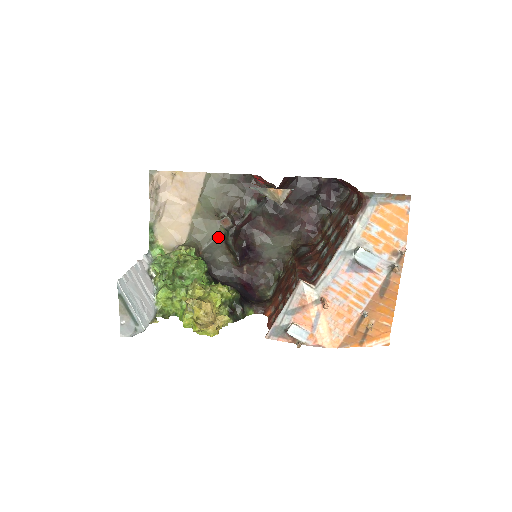
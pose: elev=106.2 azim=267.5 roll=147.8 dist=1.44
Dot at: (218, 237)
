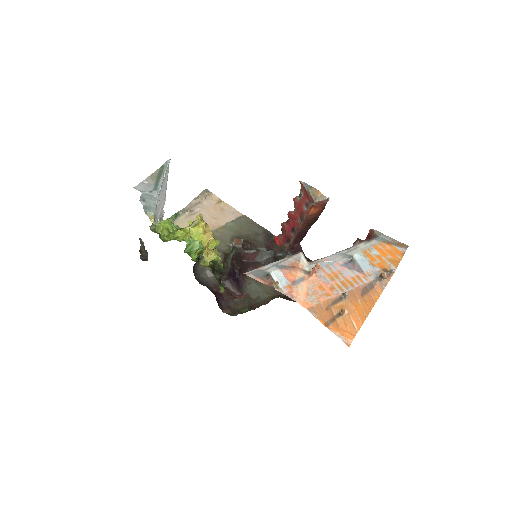
Dot at: (221, 252)
